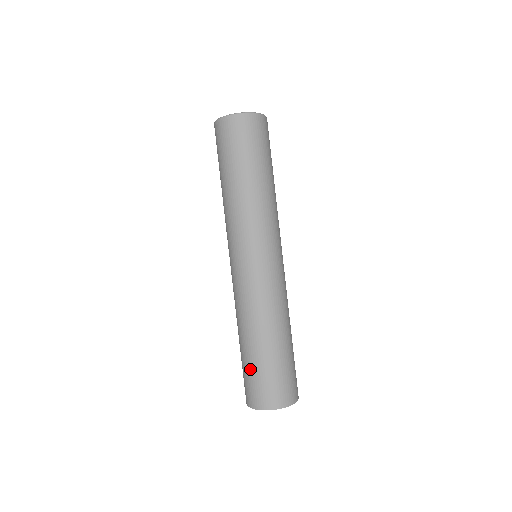
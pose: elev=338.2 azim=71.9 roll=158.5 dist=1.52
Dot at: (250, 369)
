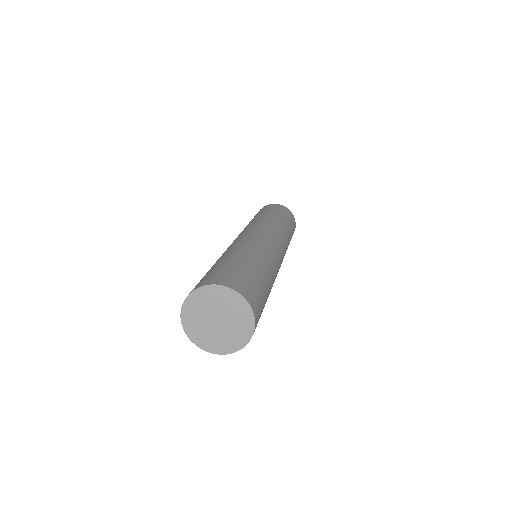
Dot at: occluded
